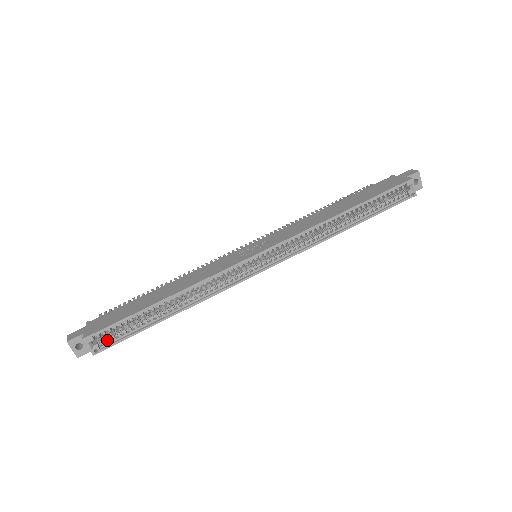
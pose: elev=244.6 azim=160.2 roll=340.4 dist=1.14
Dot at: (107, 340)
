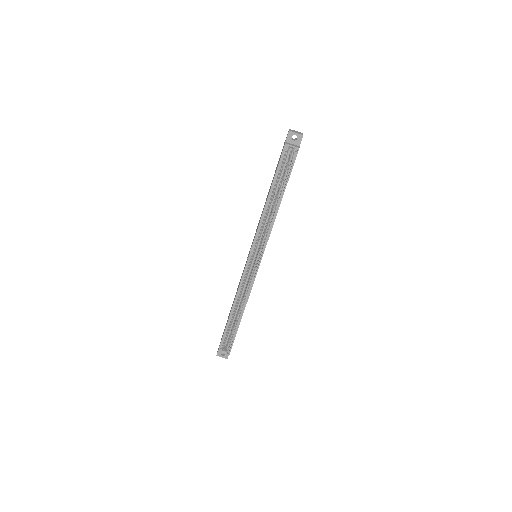
Dot at: (228, 346)
